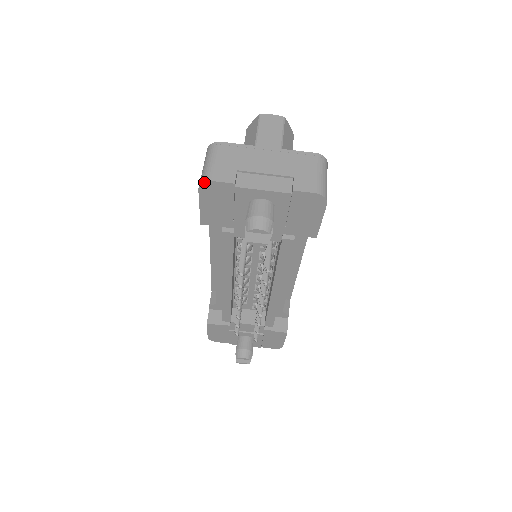
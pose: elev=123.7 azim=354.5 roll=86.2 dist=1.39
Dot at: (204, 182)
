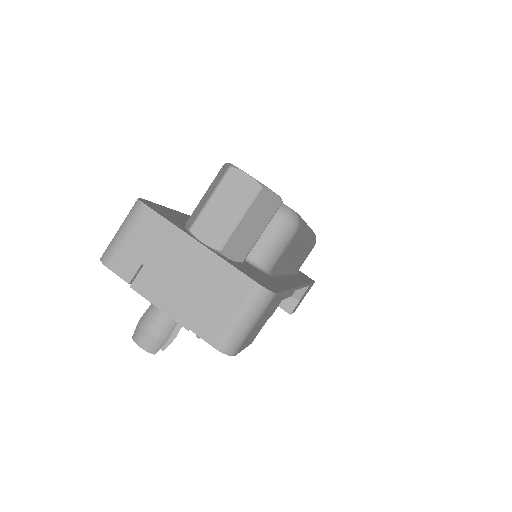
Dot at: (101, 261)
